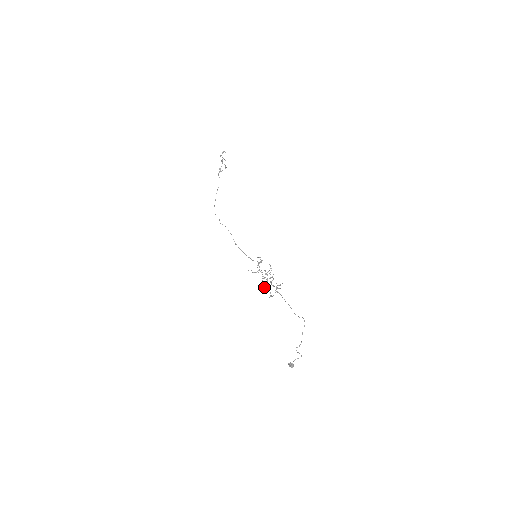
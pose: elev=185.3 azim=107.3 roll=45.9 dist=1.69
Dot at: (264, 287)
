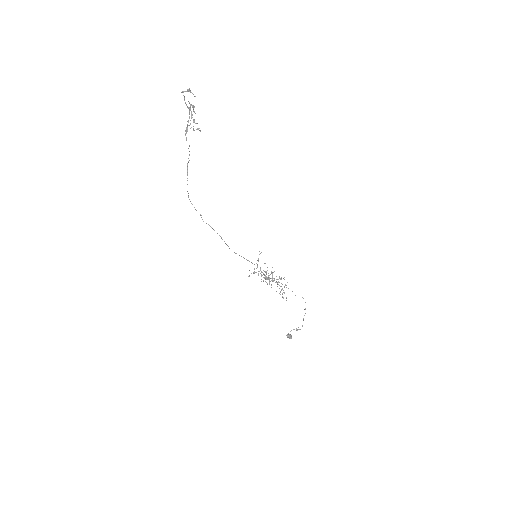
Dot at: occluded
